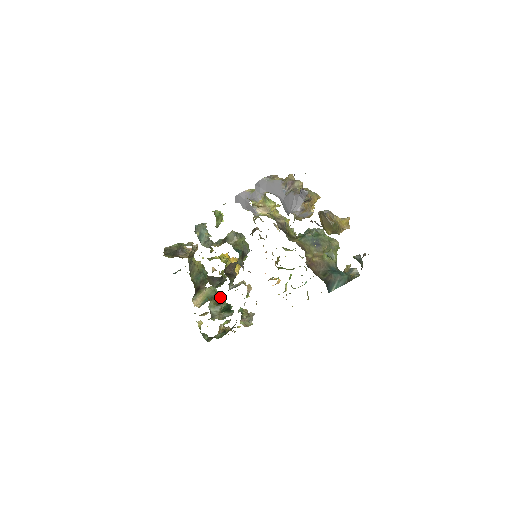
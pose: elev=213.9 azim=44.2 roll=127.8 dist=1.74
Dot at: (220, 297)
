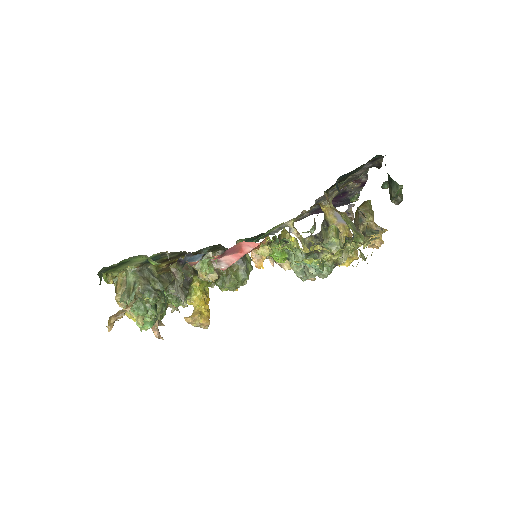
Dot at: (161, 293)
